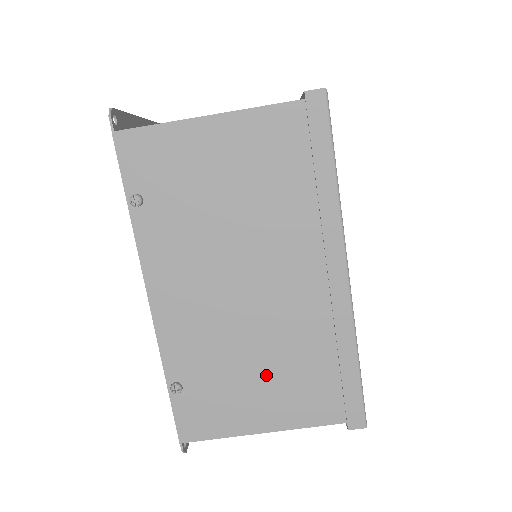
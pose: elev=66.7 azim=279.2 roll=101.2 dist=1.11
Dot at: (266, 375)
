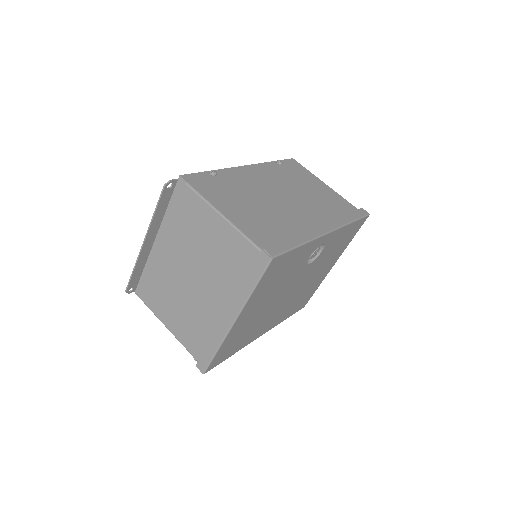
Dot at: (253, 210)
